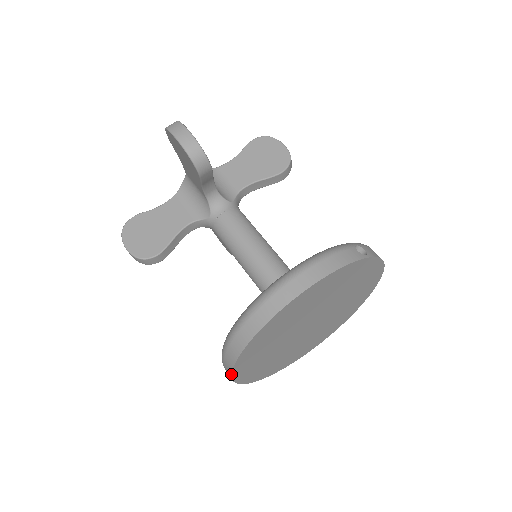
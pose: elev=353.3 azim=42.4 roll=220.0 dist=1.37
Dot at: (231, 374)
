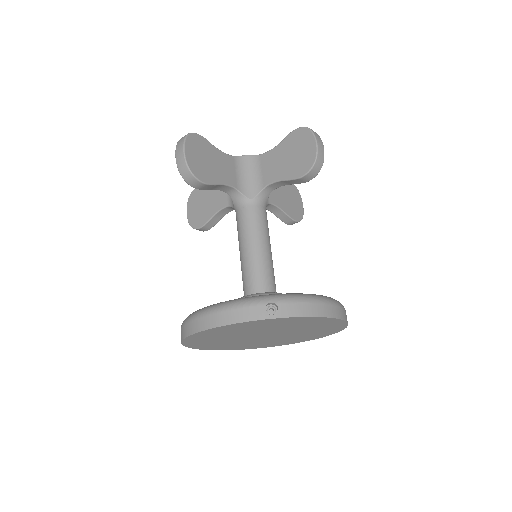
Dot at: occluded
